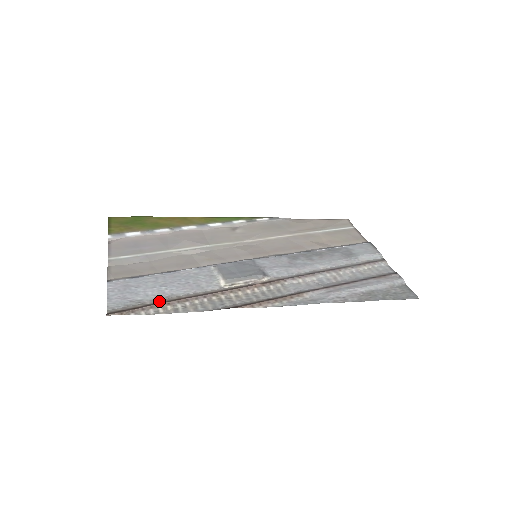
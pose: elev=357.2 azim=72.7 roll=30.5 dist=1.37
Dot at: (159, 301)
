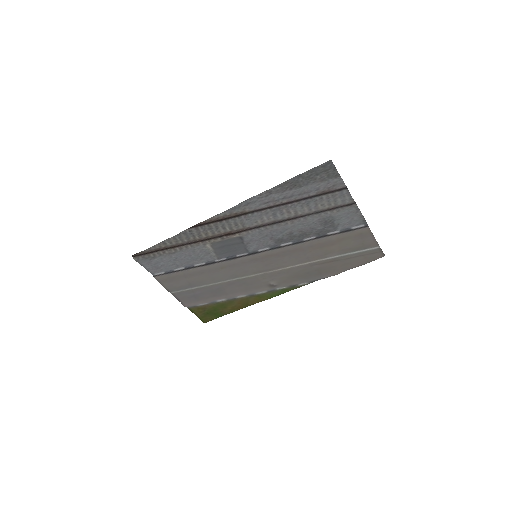
Dot at: (163, 252)
